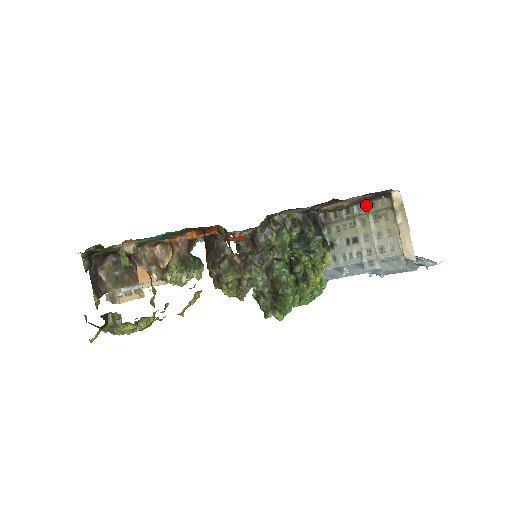
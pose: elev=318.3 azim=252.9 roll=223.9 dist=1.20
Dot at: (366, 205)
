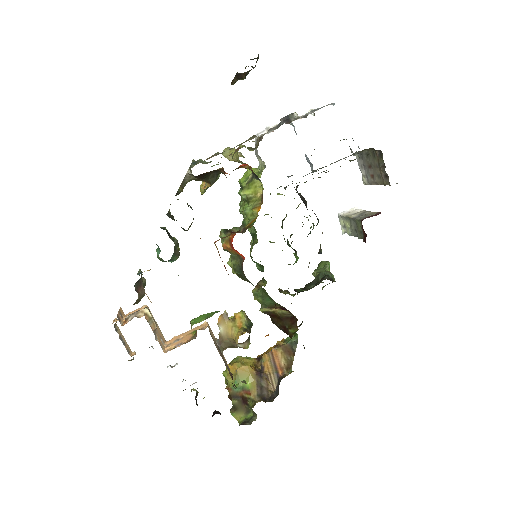
Dot at: occluded
